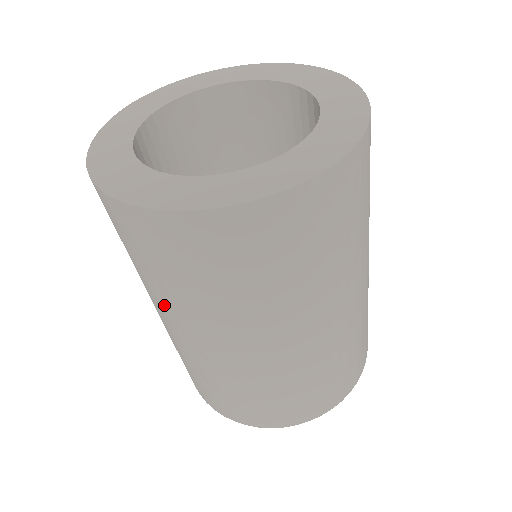
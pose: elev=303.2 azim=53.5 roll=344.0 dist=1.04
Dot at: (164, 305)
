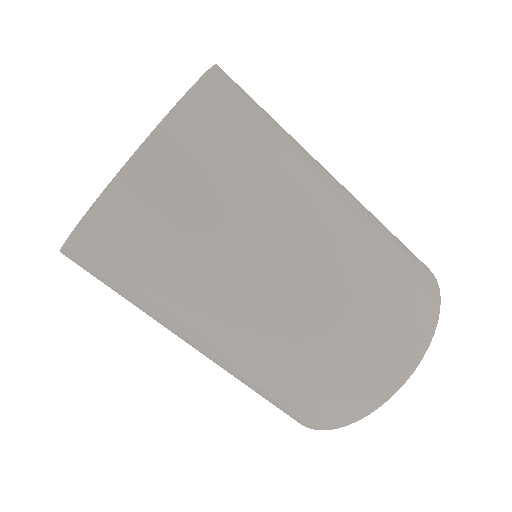
Dot at: (170, 325)
